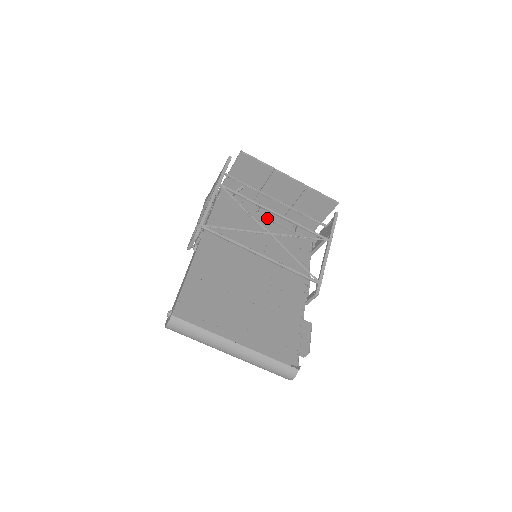
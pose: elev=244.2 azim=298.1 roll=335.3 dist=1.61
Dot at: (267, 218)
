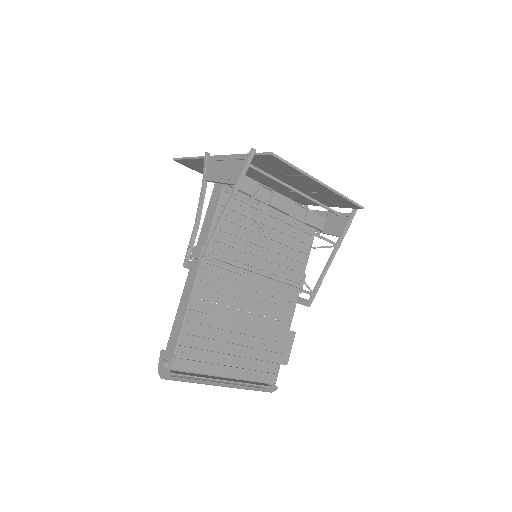
Dot at: (278, 210)
